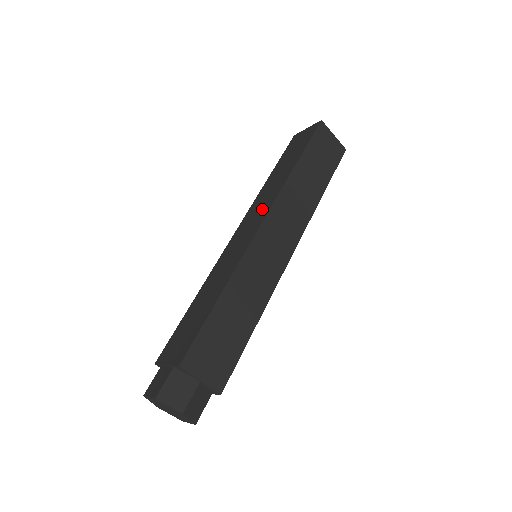
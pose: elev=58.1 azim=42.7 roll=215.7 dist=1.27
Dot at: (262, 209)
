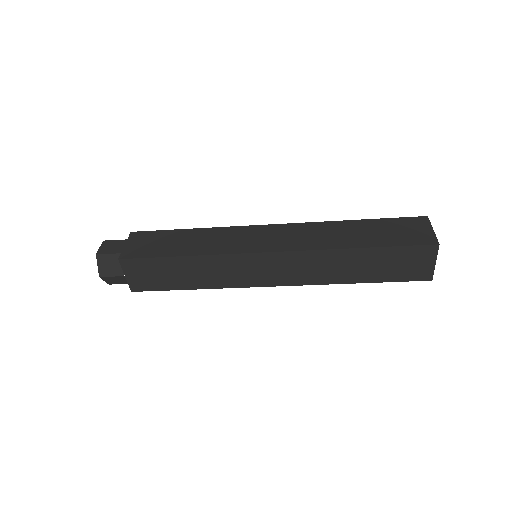
Dot at: (294, 241)
